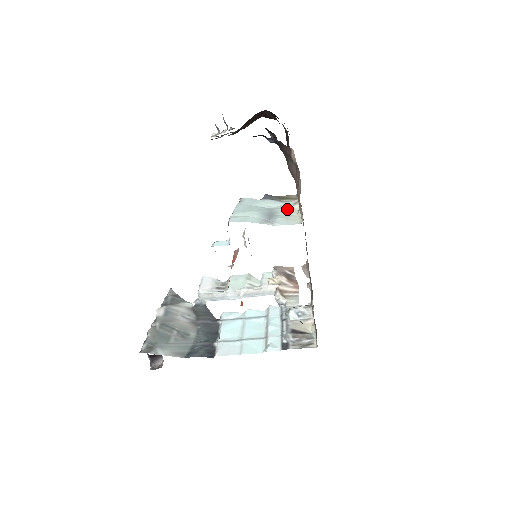
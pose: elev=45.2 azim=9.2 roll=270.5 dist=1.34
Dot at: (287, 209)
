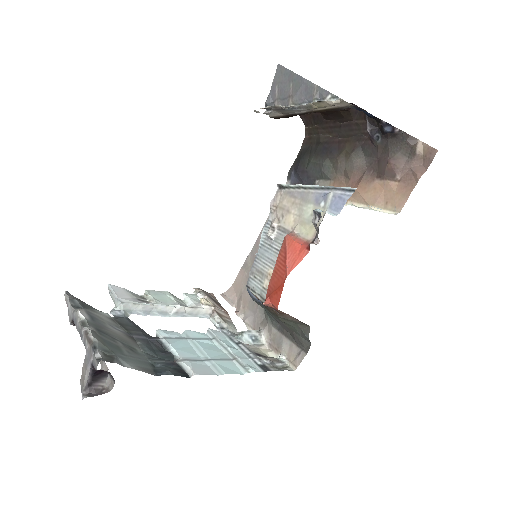
Dot at: occluded
